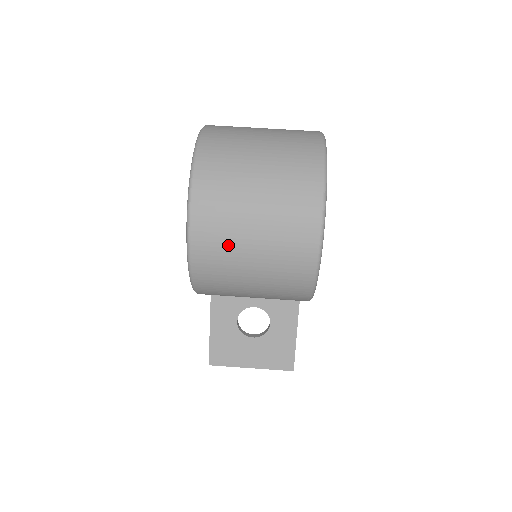
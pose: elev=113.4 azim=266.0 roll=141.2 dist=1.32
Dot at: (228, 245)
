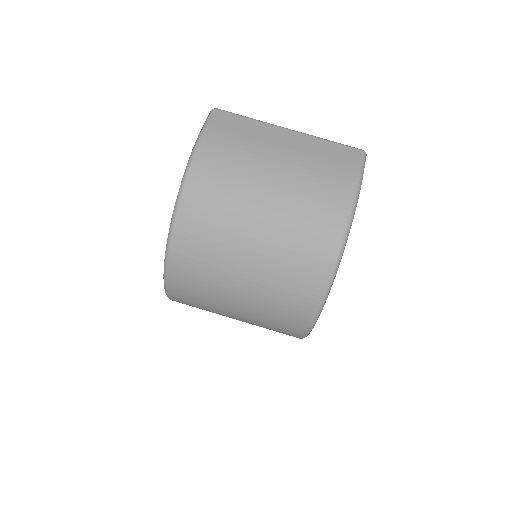
Dot at: (208, 306)
